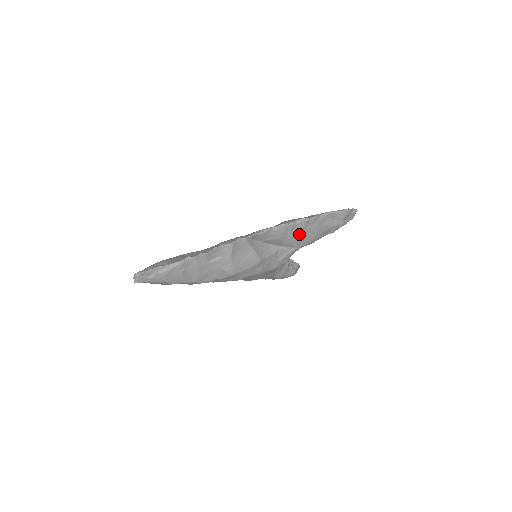
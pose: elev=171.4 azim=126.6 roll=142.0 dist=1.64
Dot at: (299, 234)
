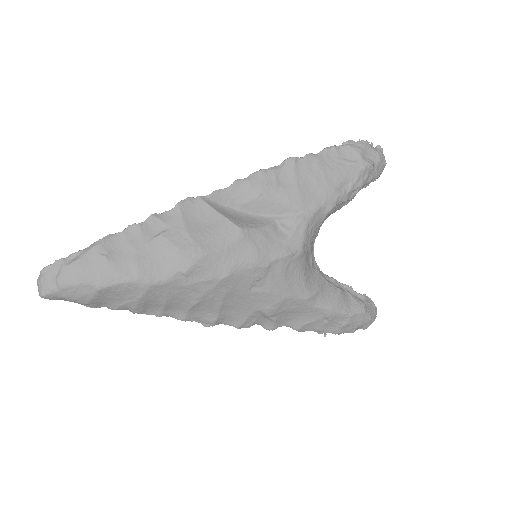
Dot at: (294, 186)
